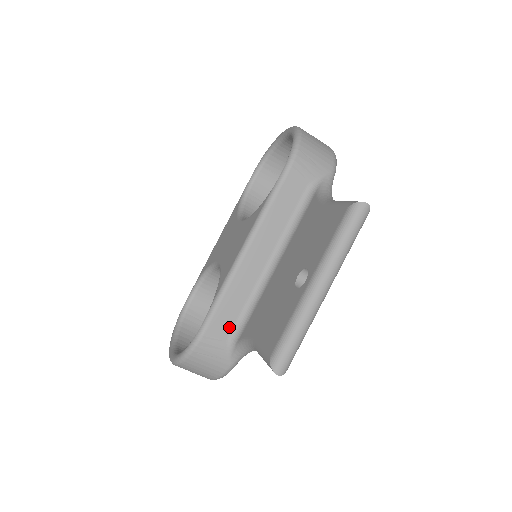
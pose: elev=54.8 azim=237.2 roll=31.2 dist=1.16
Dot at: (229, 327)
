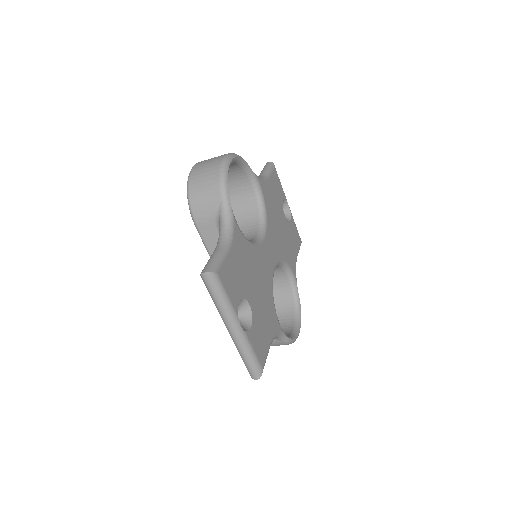
Dot at: occluded
